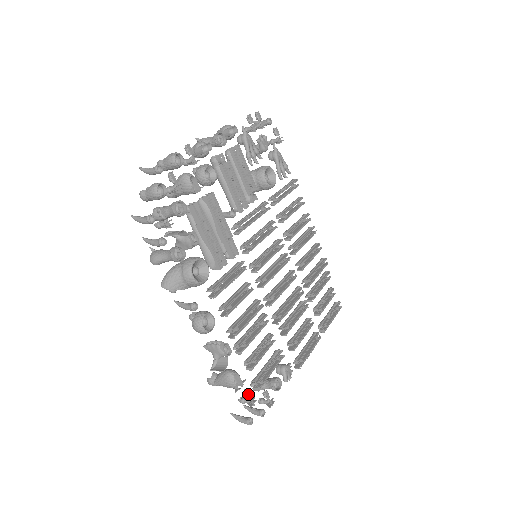
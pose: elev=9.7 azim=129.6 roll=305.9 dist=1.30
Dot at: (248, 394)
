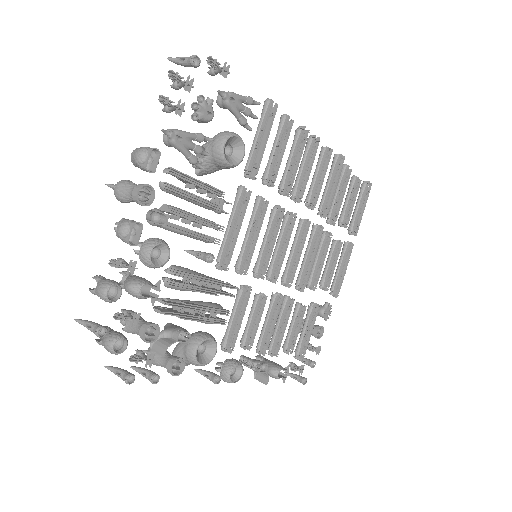
Dot at: (295, 371)
